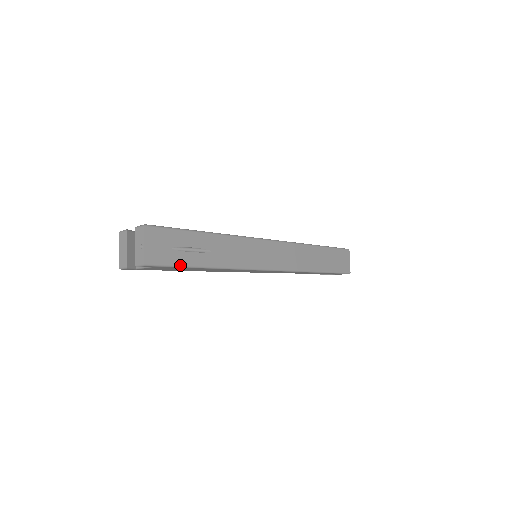
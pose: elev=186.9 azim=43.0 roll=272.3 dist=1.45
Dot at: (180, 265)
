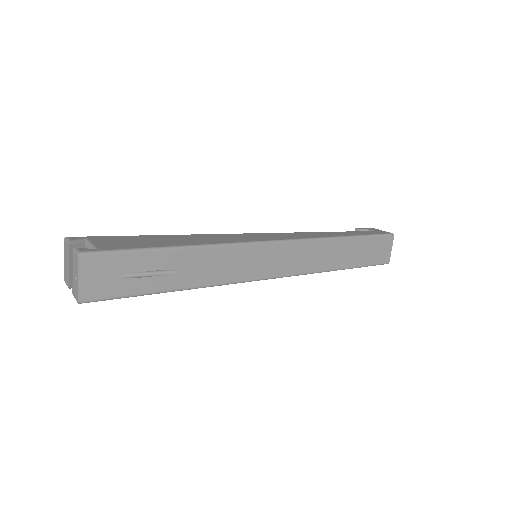
Dot at: (132, 295)
